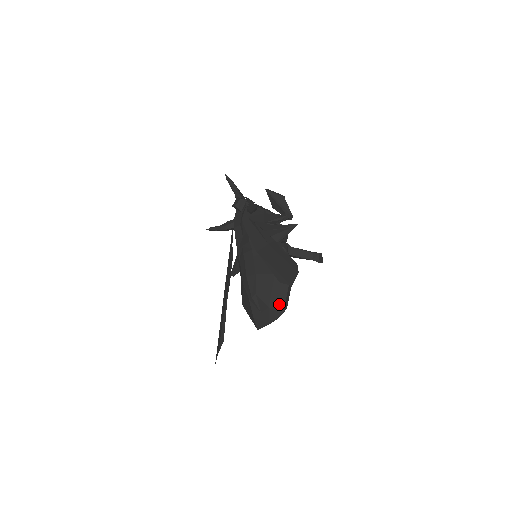
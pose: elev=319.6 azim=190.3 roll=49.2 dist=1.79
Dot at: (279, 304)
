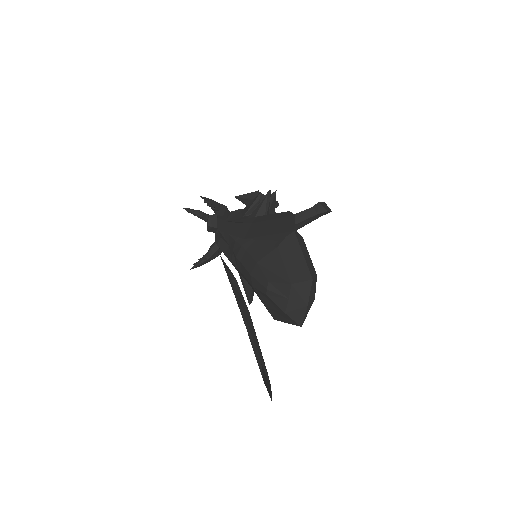
Dot at: (301, 272)
